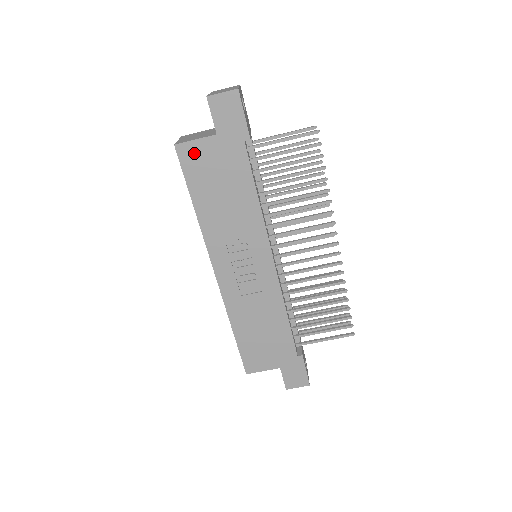
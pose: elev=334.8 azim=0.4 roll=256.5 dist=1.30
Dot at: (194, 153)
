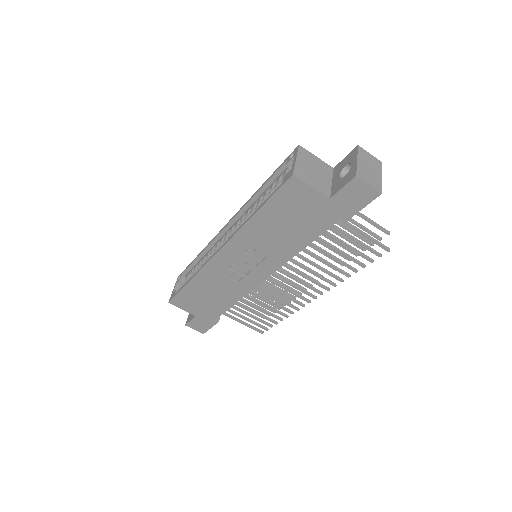
Dot at: (300, 191)
